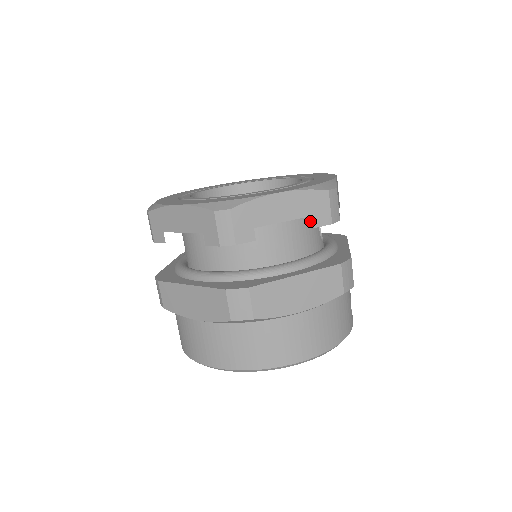
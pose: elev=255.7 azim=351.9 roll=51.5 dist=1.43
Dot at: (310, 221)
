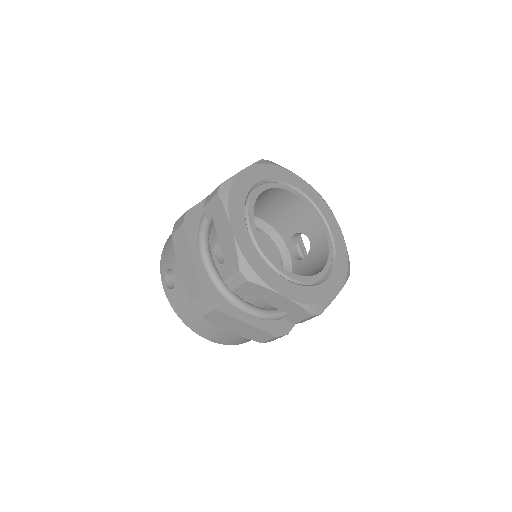
Dot at: occluded
